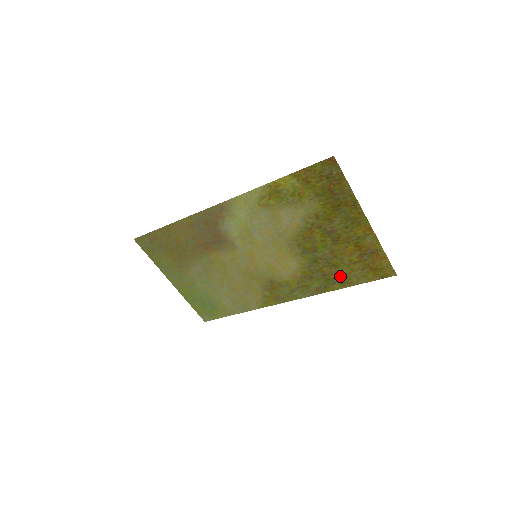
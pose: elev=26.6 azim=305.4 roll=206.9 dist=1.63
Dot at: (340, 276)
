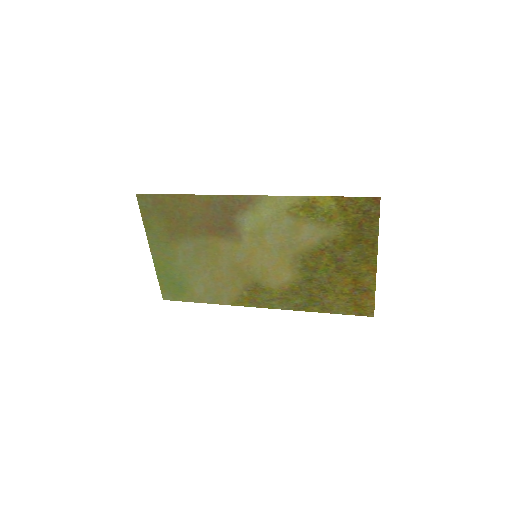
Dot at: (324, 301)
